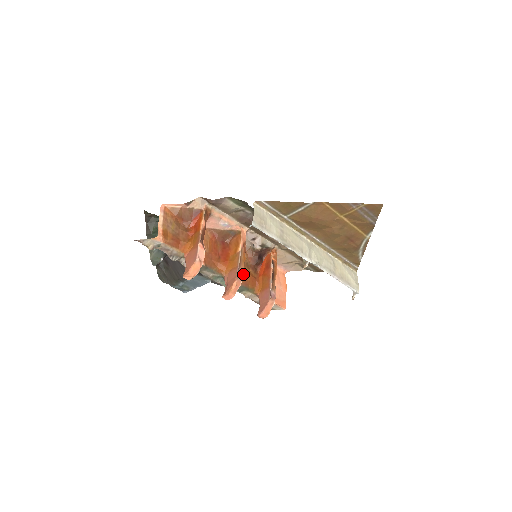
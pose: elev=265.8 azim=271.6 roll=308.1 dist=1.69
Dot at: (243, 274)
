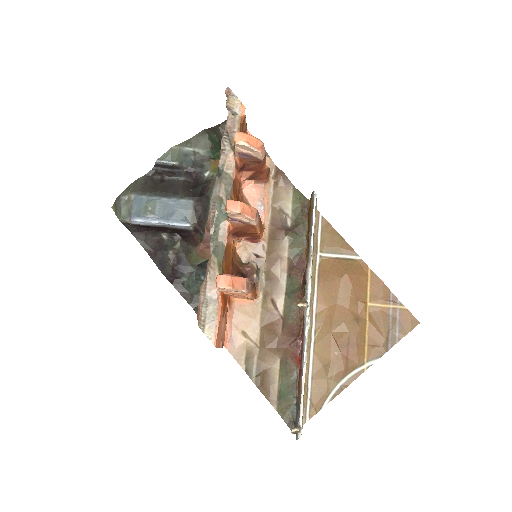
Dot at: (229, 251)
